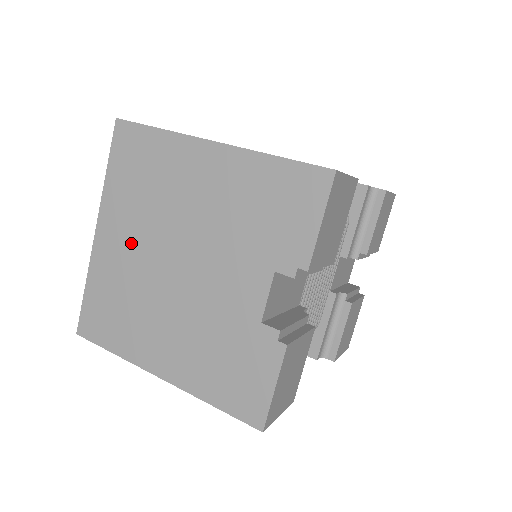
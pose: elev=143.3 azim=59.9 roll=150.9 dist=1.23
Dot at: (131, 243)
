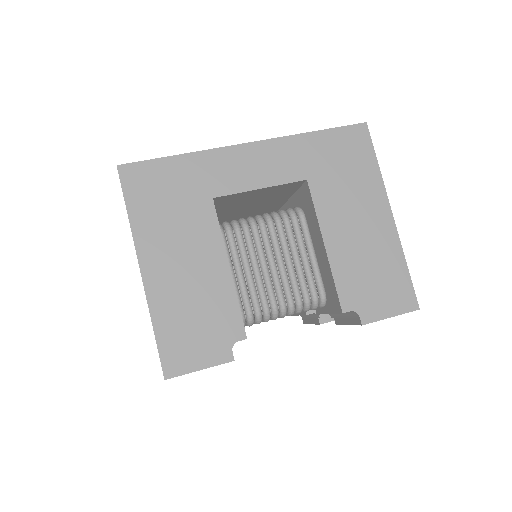
Dot at: occluded
